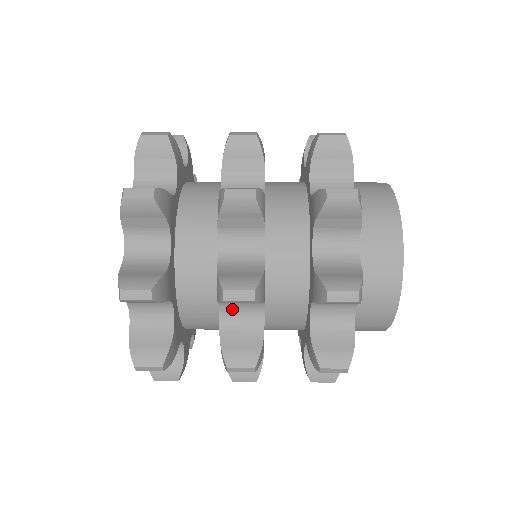
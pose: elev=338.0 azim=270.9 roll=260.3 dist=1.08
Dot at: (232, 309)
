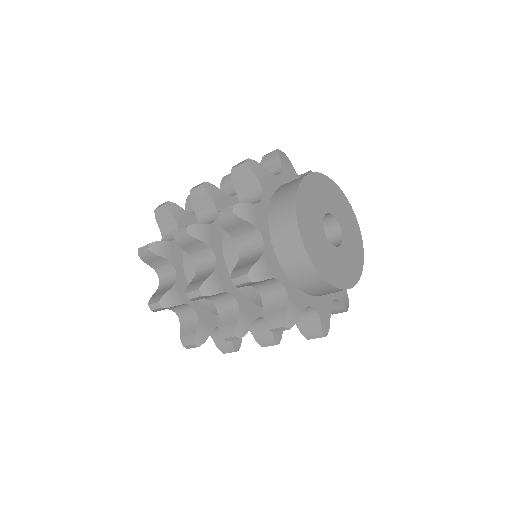
Dot at: (201, 262)
